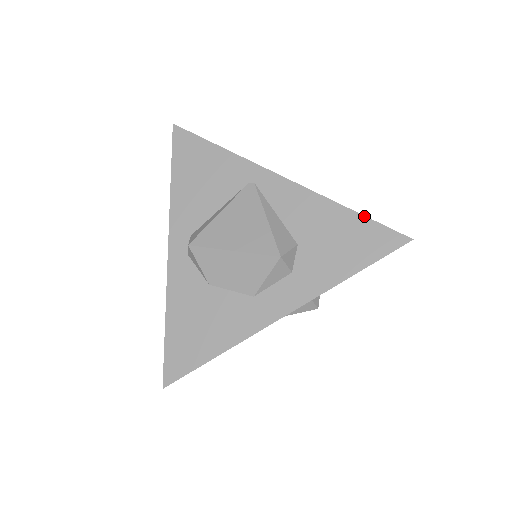
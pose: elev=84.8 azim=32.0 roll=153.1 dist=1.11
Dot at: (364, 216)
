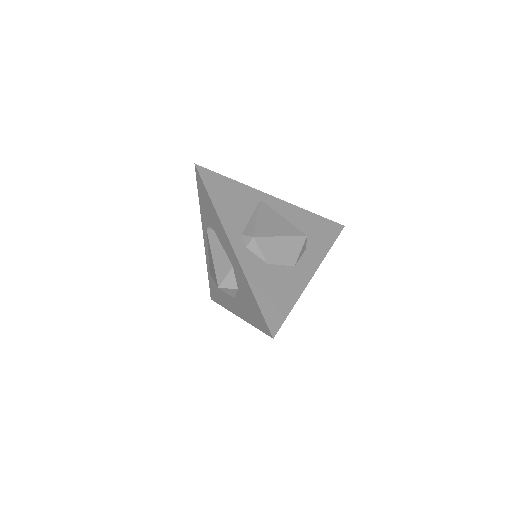
Dot at: (321, 216)
